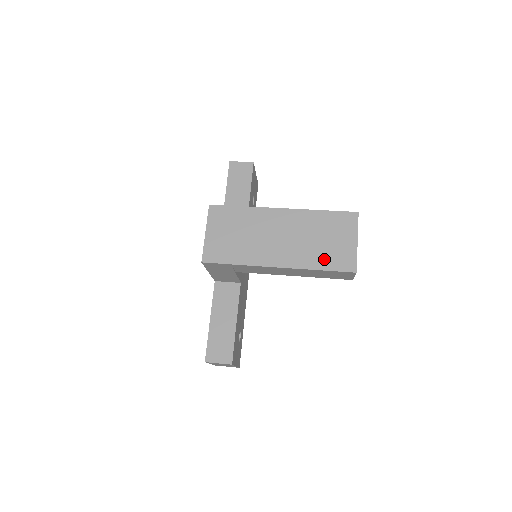
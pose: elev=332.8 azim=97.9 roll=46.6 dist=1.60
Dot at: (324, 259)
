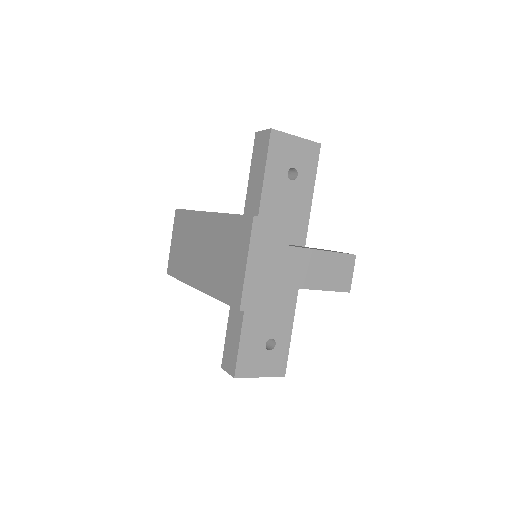
Dot at: (221, 285)
